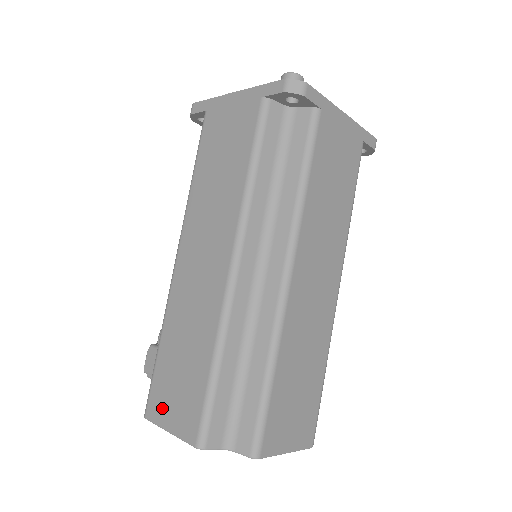
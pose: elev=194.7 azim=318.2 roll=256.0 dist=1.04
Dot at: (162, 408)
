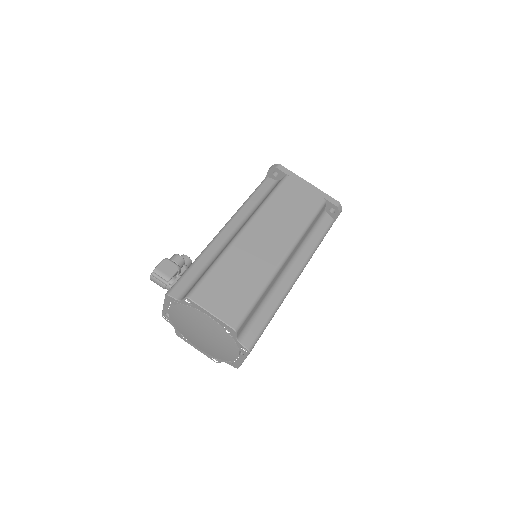
Dot at: (209, 299)
